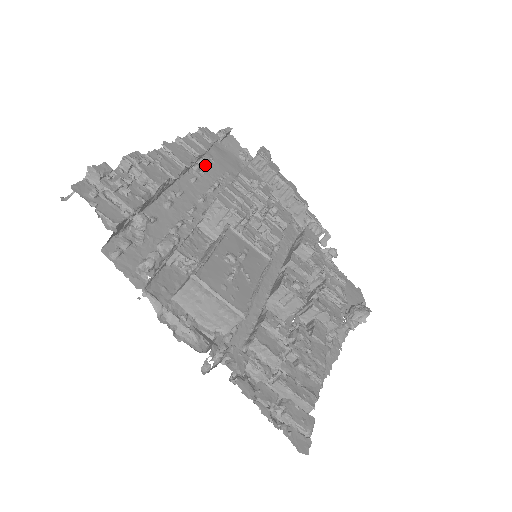
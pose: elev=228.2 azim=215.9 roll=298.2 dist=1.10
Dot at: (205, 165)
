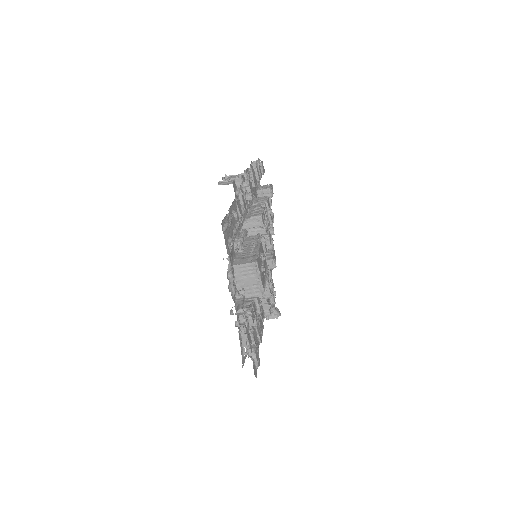
Dot at: occluded
